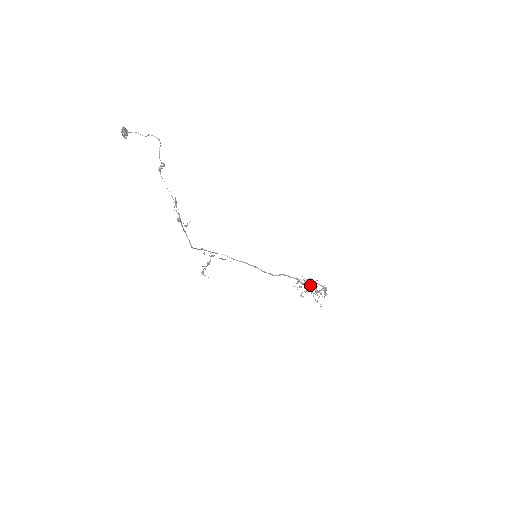
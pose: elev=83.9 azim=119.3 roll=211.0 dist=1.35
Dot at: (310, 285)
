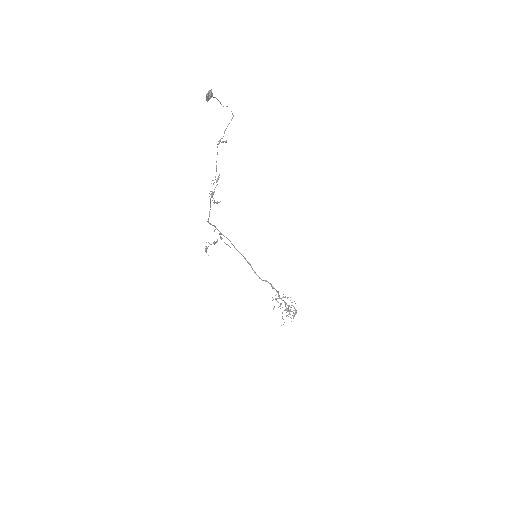
Dot at: (285, 302)
